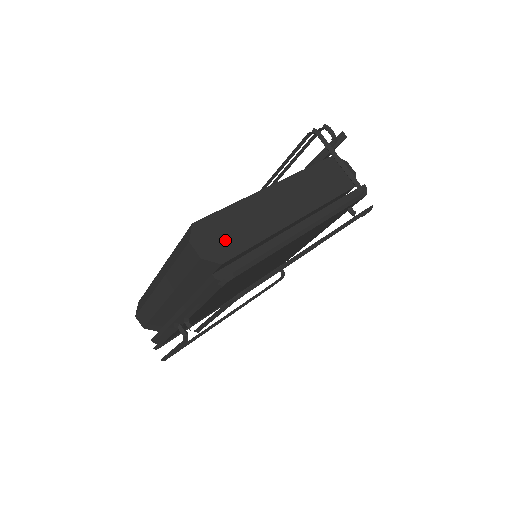
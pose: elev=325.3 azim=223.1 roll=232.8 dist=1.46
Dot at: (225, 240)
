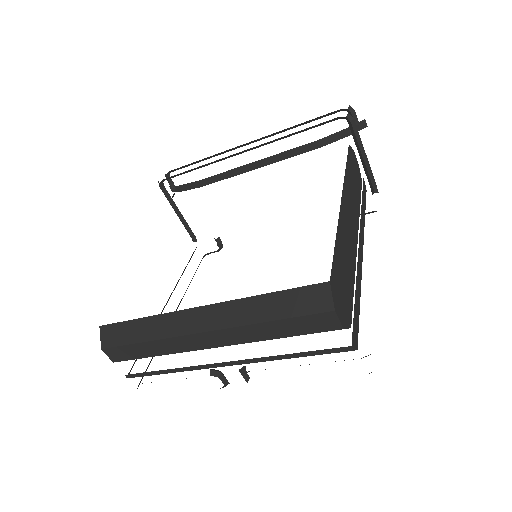
Dot at: (345, 293)
